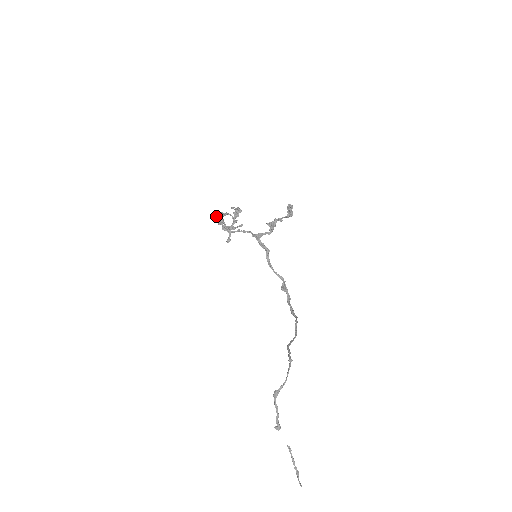
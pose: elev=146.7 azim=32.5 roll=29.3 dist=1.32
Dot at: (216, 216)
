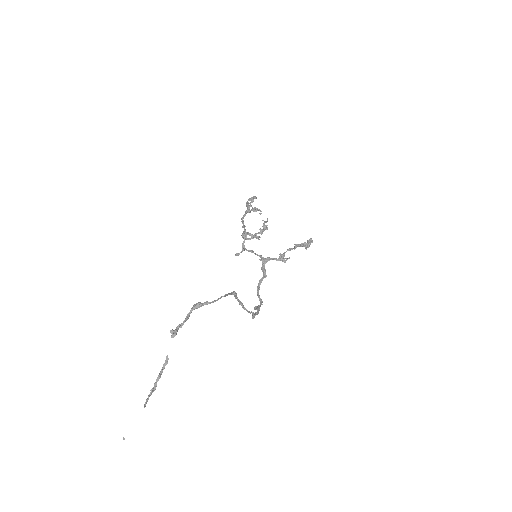
Dot at: occluded
